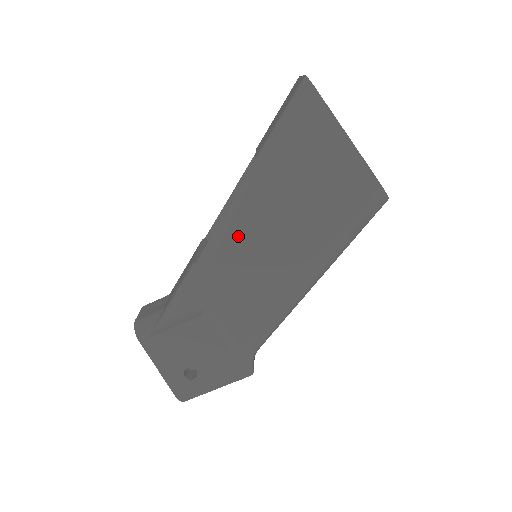
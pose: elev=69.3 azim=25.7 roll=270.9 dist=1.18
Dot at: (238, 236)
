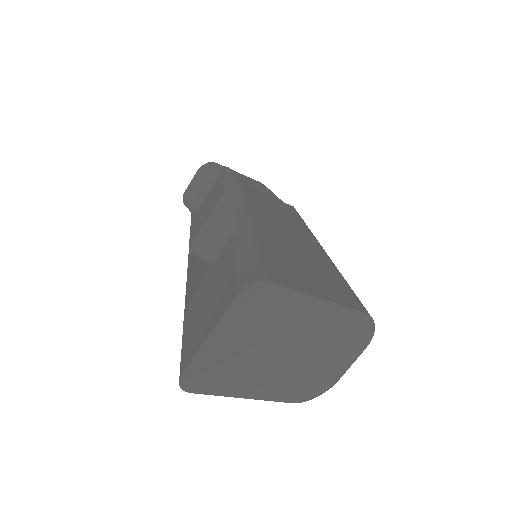
Dot at: occluded
